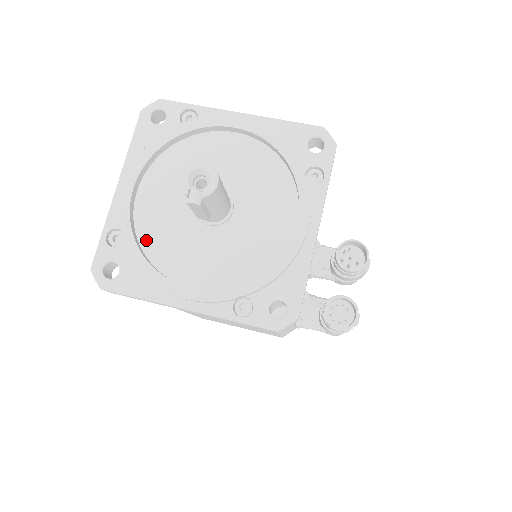
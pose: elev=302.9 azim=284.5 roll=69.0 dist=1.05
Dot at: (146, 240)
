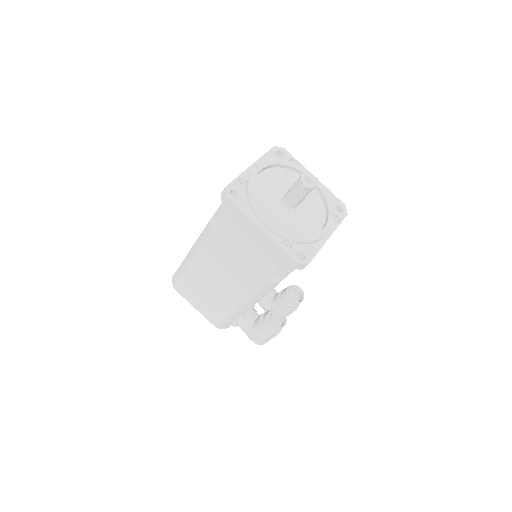
Dot at: (255, 193)
